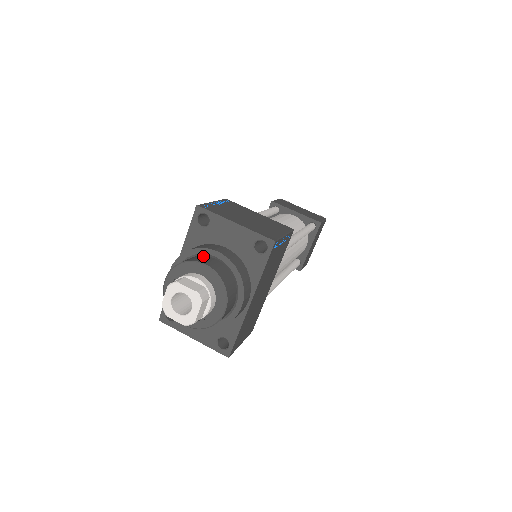
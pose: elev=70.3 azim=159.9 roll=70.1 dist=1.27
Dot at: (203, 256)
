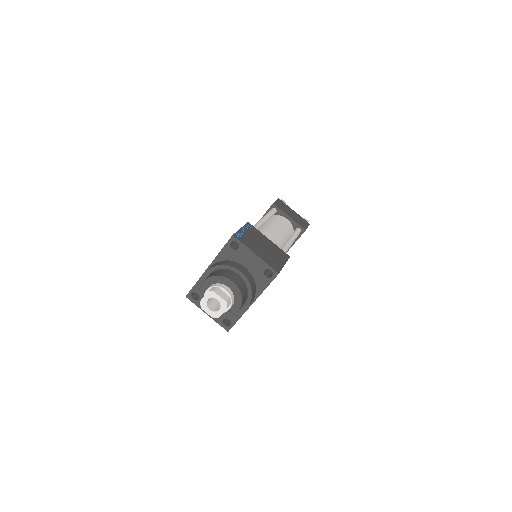
Dot at: (230, 272)
